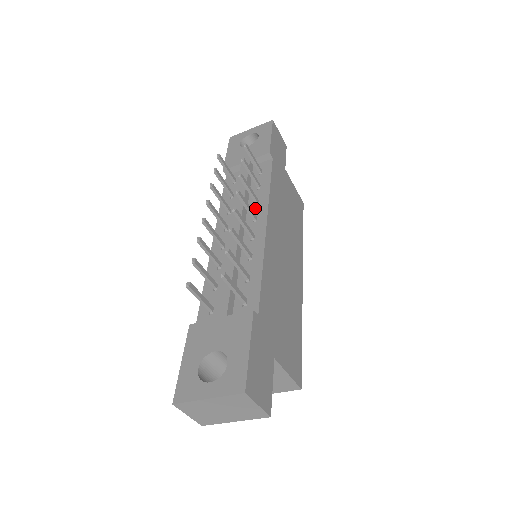
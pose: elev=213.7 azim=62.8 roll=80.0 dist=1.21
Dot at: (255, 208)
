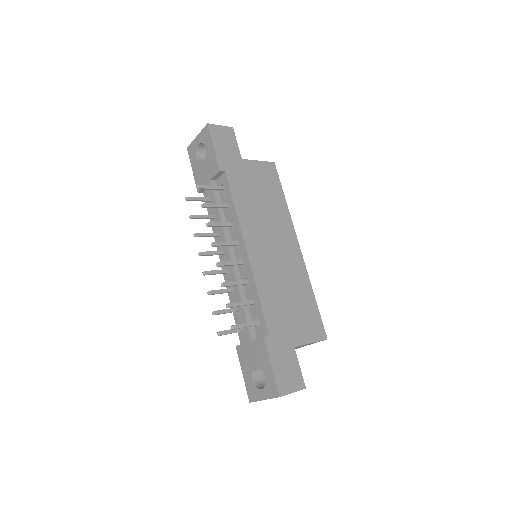
Dot at: (234, 232)
